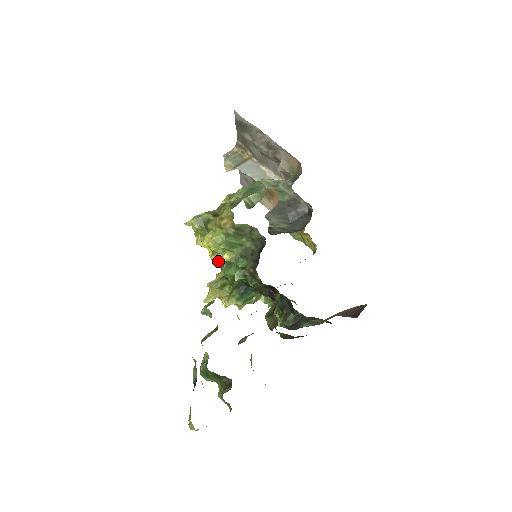
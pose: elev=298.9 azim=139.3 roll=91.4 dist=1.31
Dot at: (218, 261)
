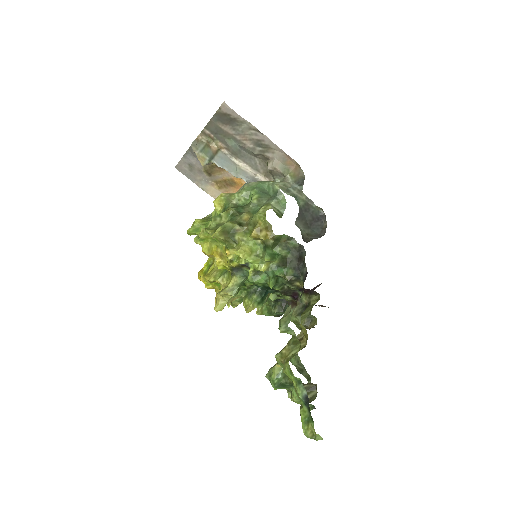
Dot at: (230, 268)
